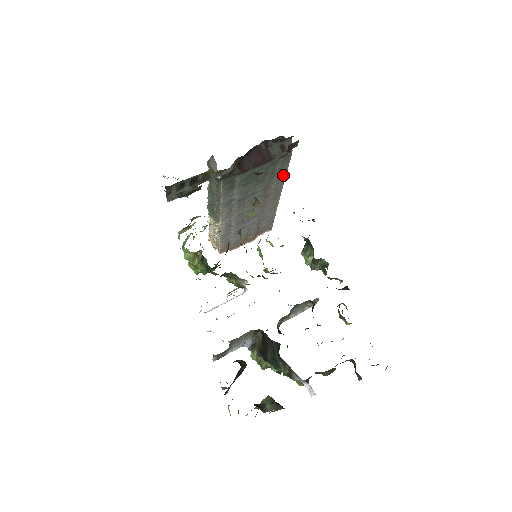
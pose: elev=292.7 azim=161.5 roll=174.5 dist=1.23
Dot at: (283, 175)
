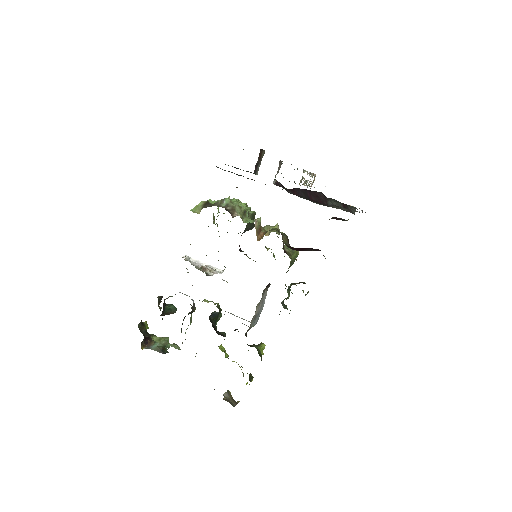
Dot at: occluded
